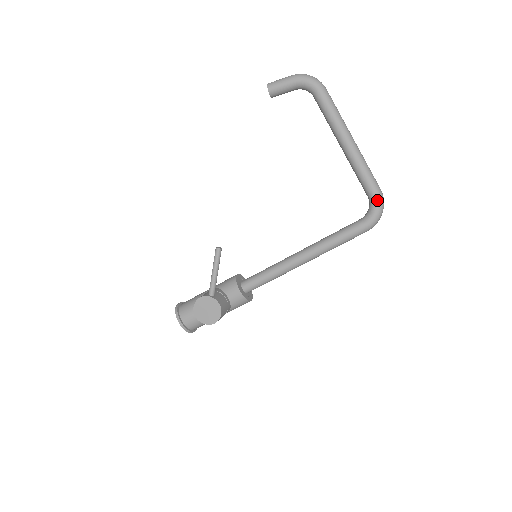
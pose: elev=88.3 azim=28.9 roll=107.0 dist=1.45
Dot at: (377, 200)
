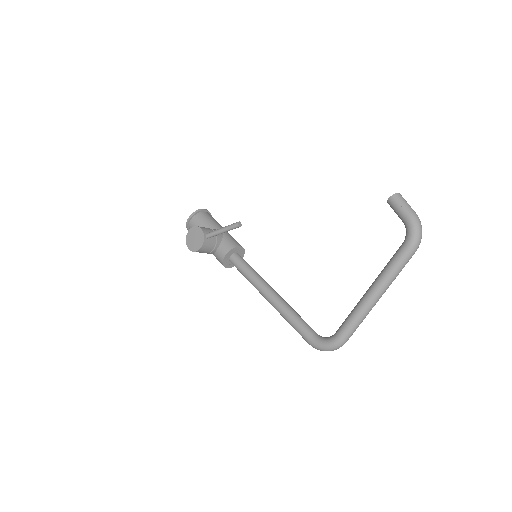
Dot at: (333, 343)
